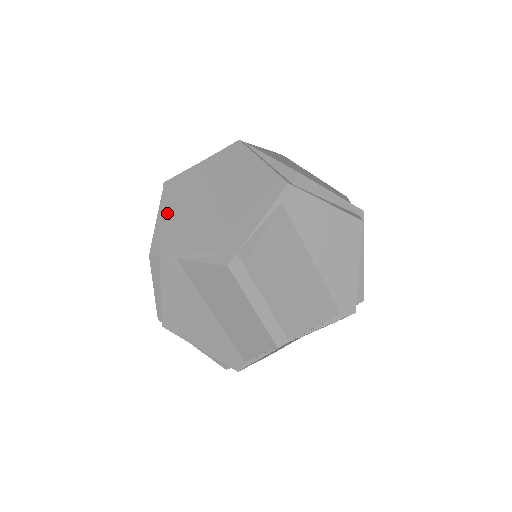
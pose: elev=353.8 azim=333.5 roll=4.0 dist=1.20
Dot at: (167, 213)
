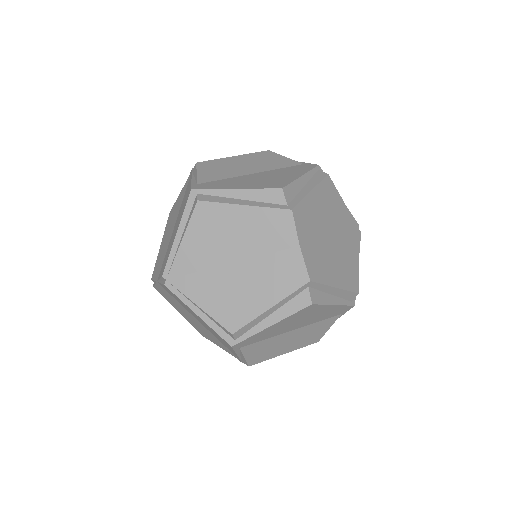
Dot at: (179, 312)
